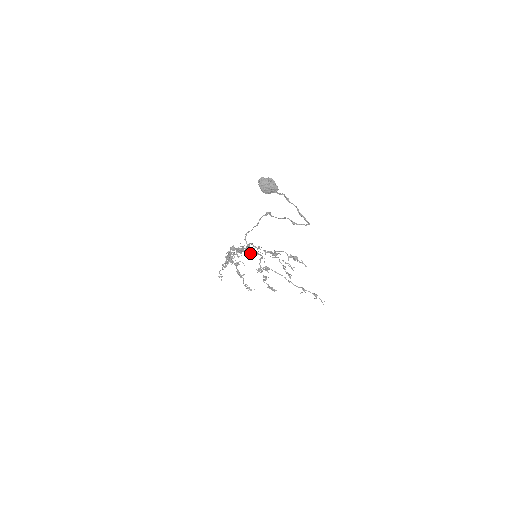
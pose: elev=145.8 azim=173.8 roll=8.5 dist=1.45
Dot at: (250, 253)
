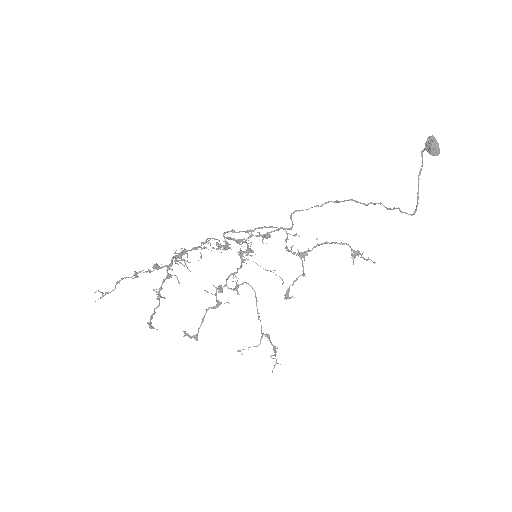
Dot at: (249, 249)
